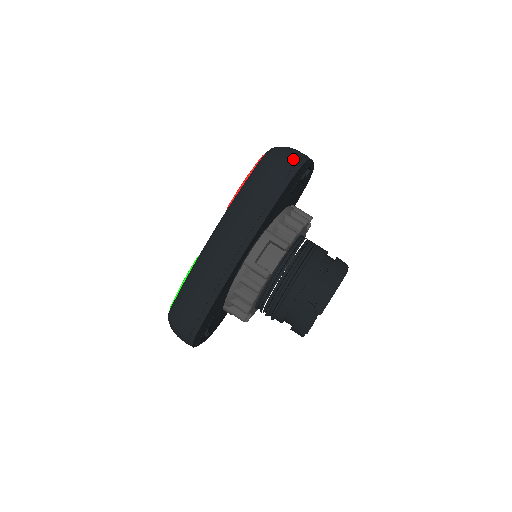
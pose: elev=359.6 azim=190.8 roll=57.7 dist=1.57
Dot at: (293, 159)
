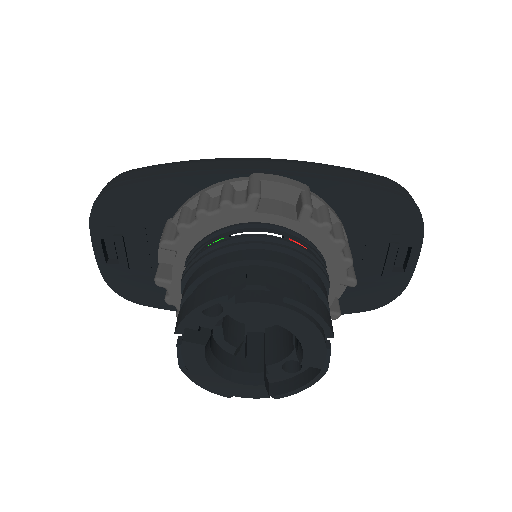
Dot at: (410, 195)
